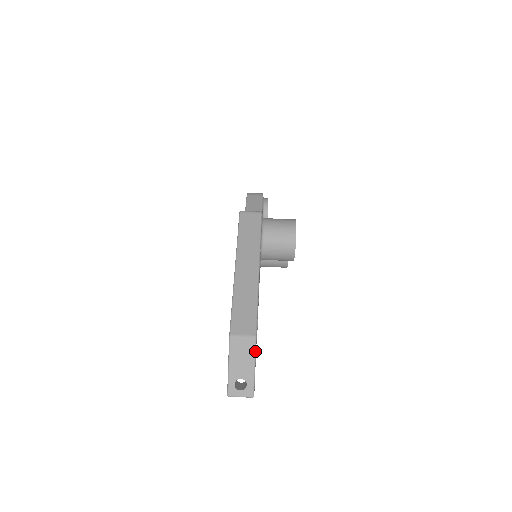
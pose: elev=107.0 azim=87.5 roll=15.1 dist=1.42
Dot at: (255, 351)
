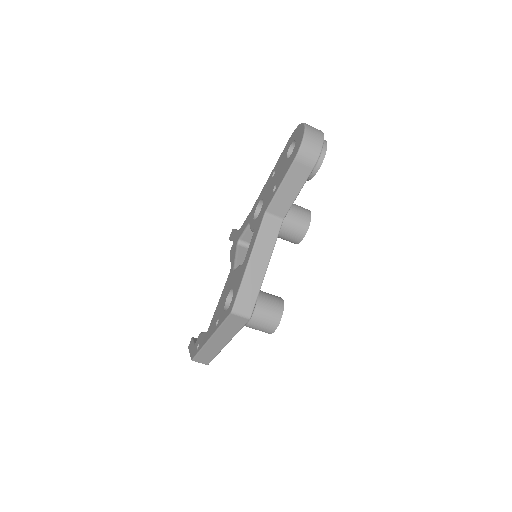
Dot at: occluded
